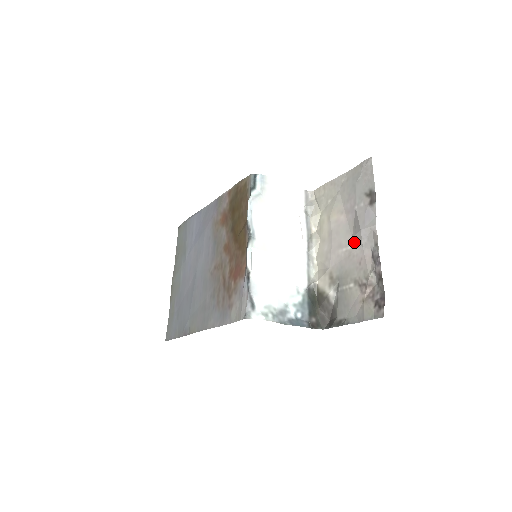
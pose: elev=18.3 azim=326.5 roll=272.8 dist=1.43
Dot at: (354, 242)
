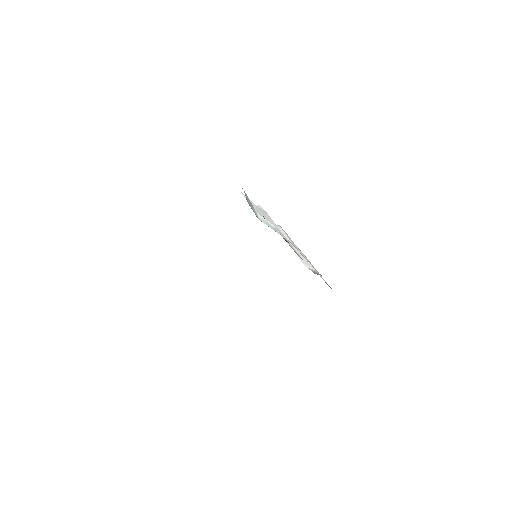
Dot at: occluded
